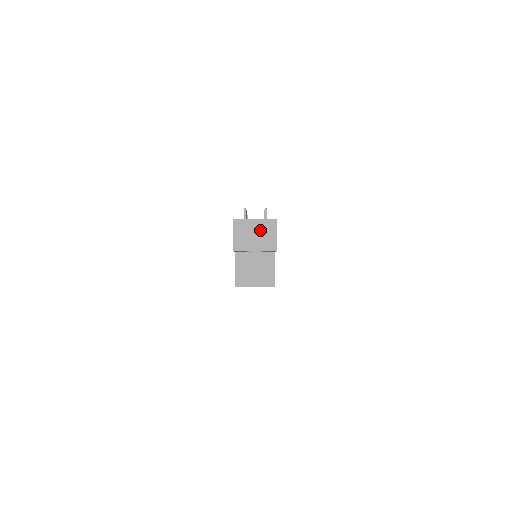
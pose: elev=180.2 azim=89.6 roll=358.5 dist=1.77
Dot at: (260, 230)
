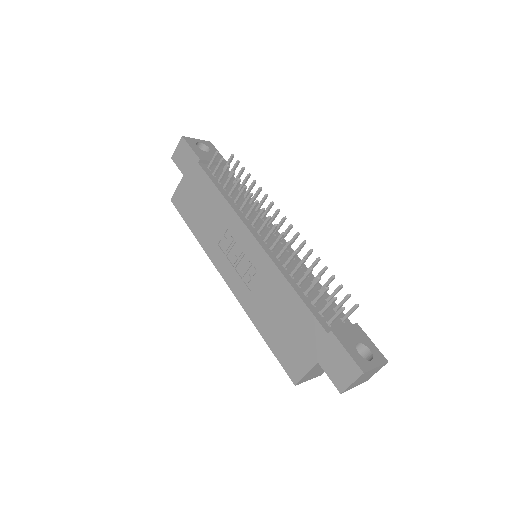
Dot at: (372, 373)
